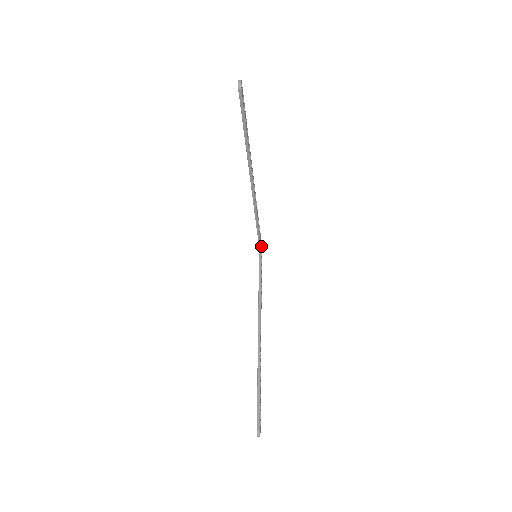
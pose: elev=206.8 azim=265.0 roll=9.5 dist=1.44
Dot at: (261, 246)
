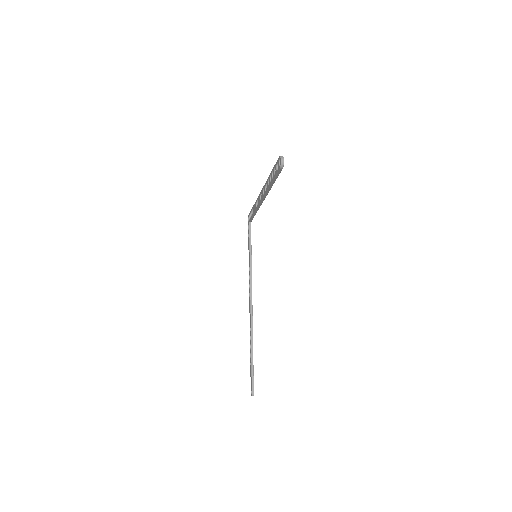
Dot at: occluded
